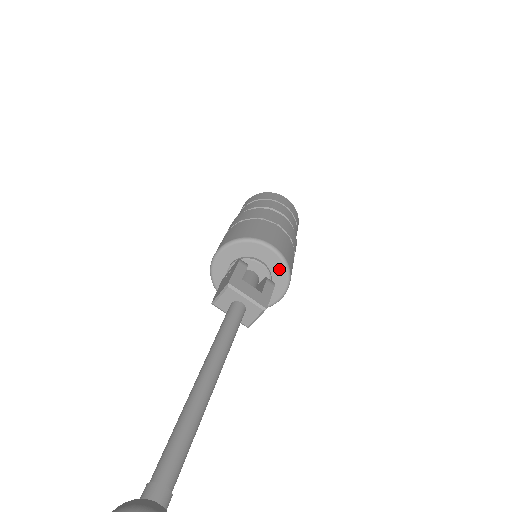
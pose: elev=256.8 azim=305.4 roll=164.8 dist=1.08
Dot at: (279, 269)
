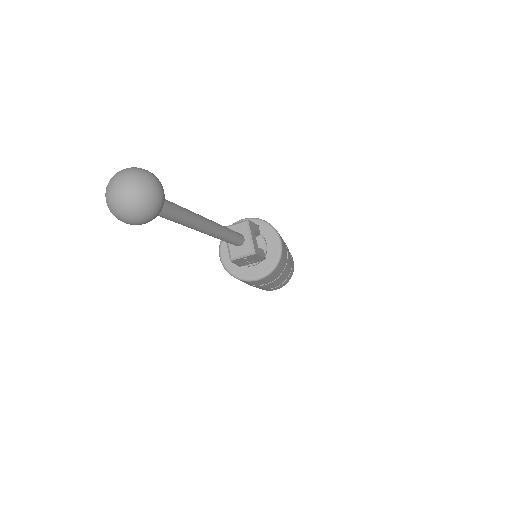
Dot at: (273, 258)
